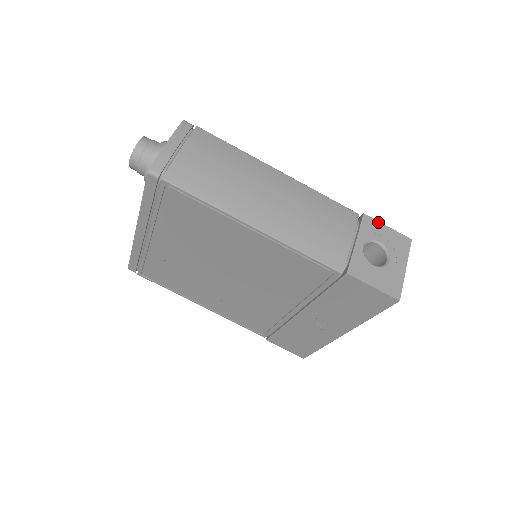
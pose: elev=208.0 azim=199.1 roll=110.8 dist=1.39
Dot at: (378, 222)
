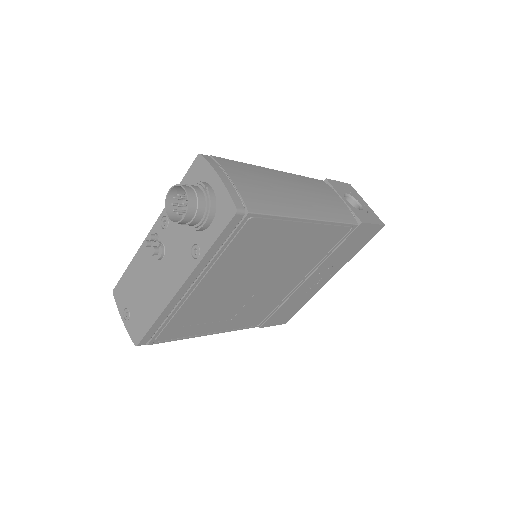
Dot at: (334, 181)
